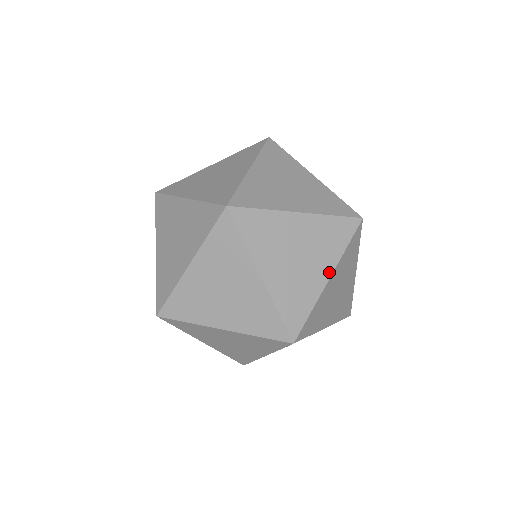
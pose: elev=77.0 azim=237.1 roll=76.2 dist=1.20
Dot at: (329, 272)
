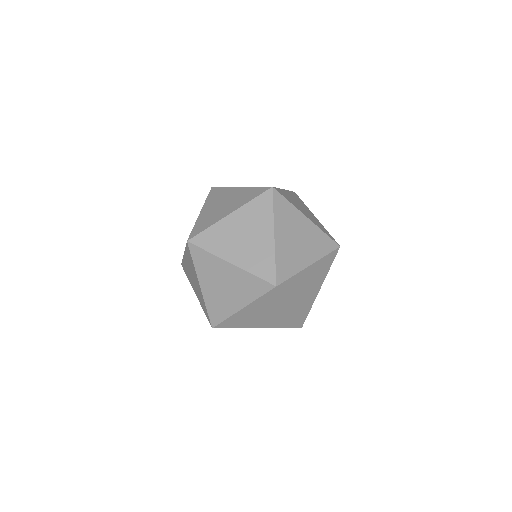
Dot at: (287, 308)
